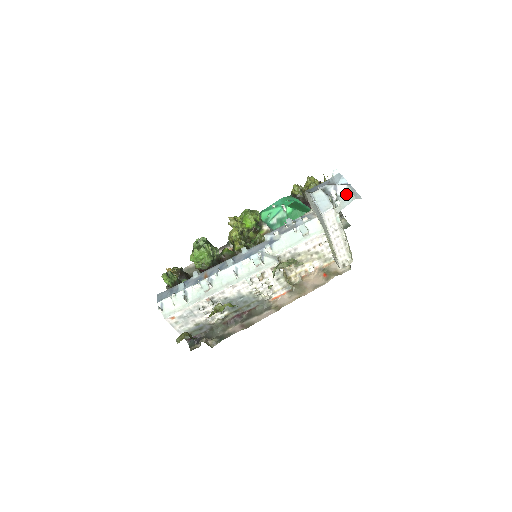
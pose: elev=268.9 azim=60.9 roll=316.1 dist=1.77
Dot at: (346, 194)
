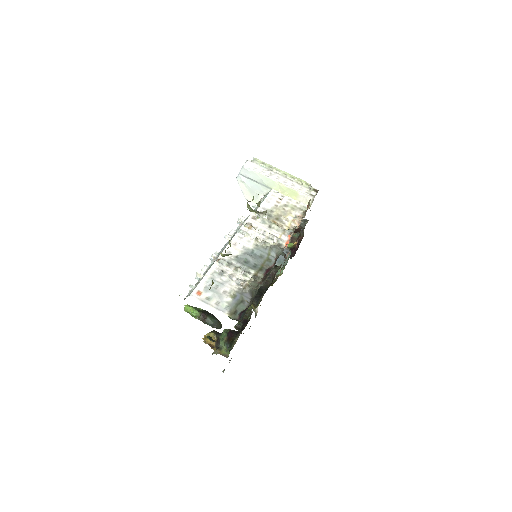
Dot at: occluded
